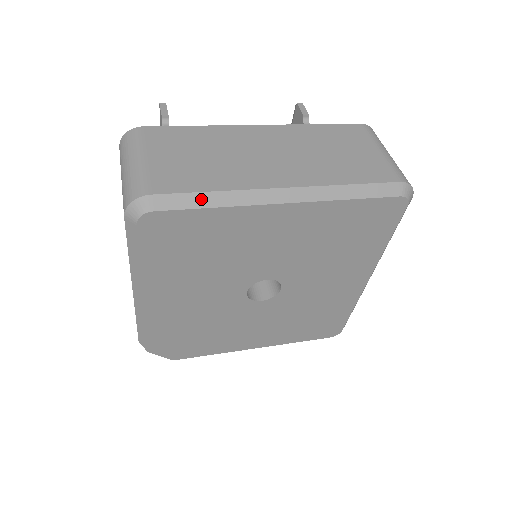
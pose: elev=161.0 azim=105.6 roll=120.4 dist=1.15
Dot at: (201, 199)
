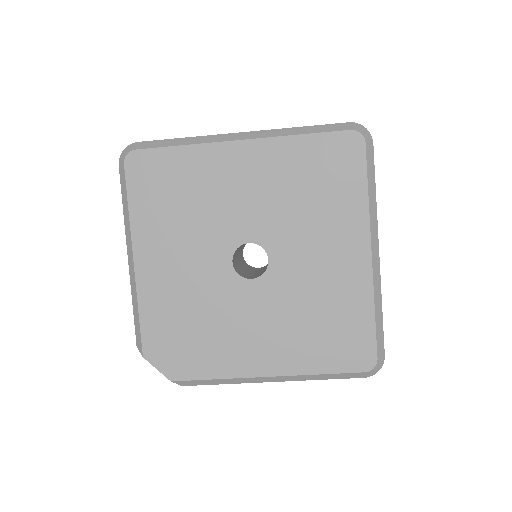
Dot at: (172, 142)
